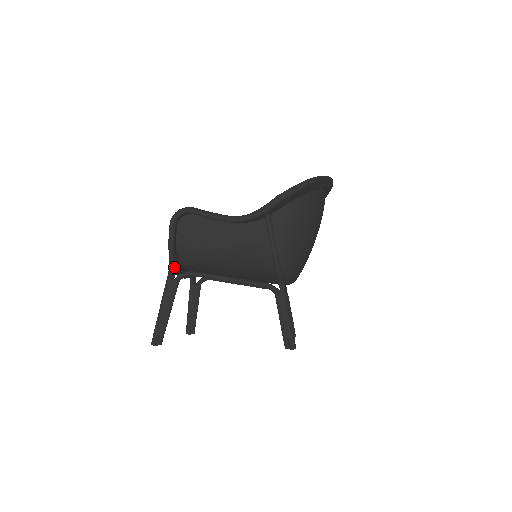
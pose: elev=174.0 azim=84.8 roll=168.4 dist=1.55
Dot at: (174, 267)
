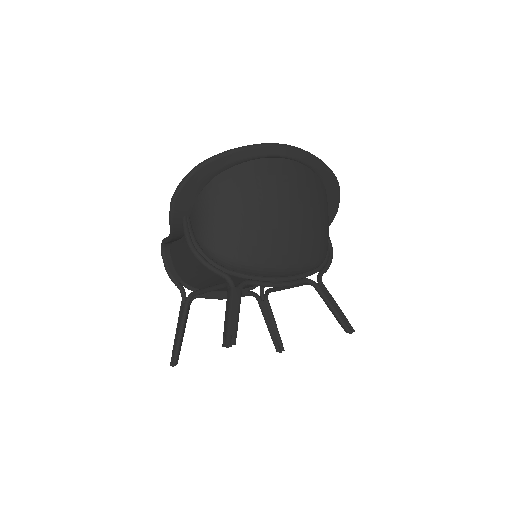
Dot at: (184, 293)
